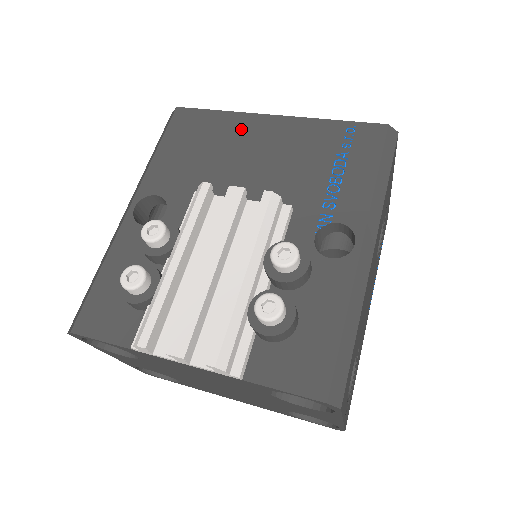
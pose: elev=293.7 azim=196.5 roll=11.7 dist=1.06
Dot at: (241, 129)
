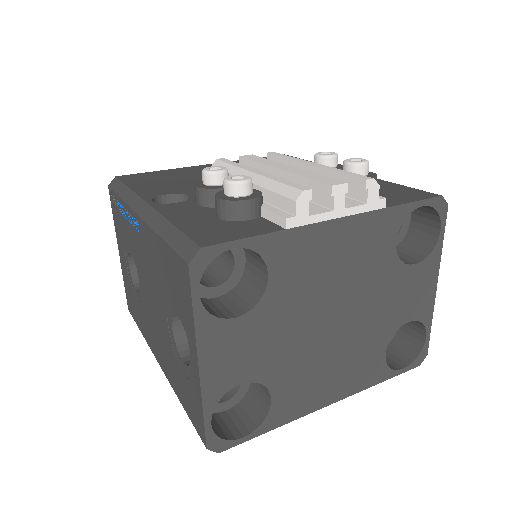
Dot at: (191, 170)
